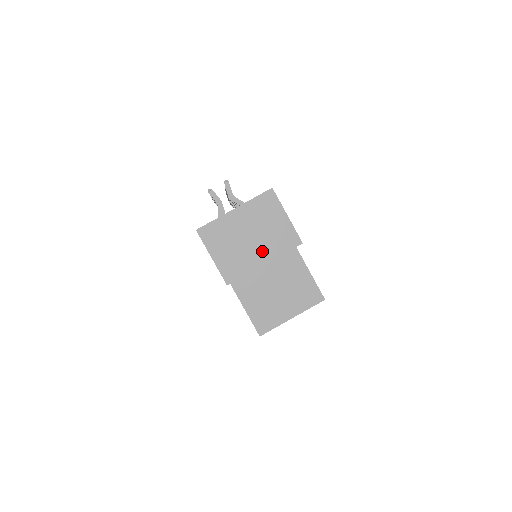
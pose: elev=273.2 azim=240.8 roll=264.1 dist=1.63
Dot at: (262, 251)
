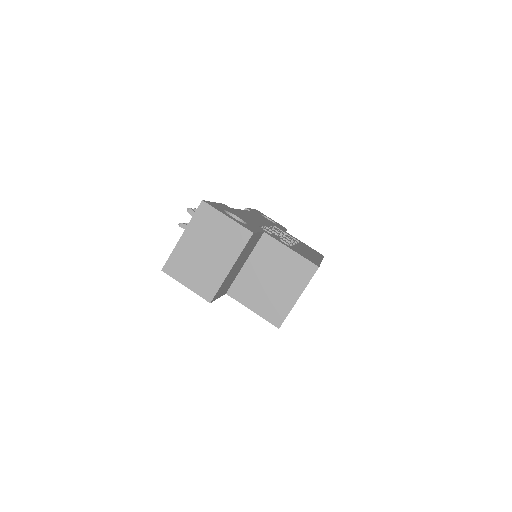
Dot at: (223, 259)
